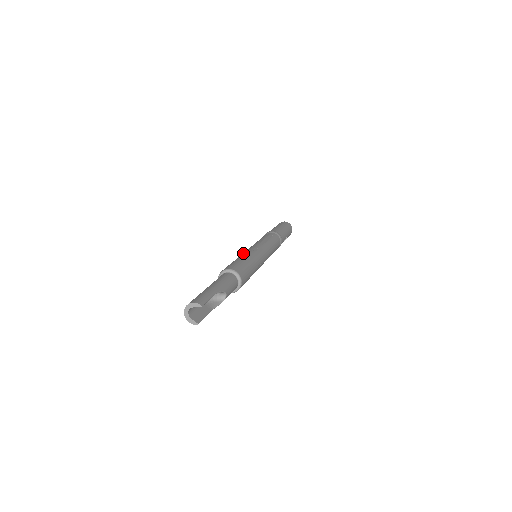
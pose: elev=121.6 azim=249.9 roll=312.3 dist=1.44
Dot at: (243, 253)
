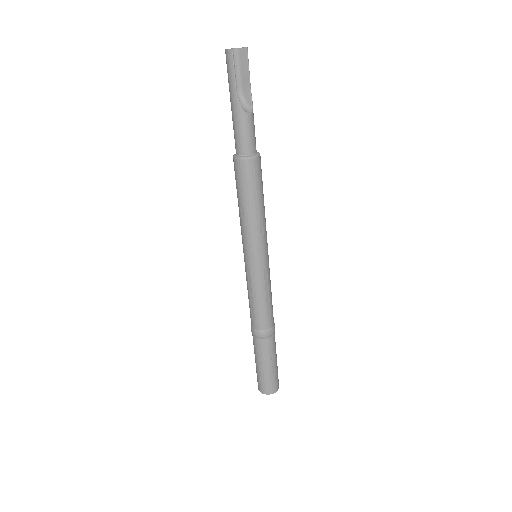
Dot at: occluded
